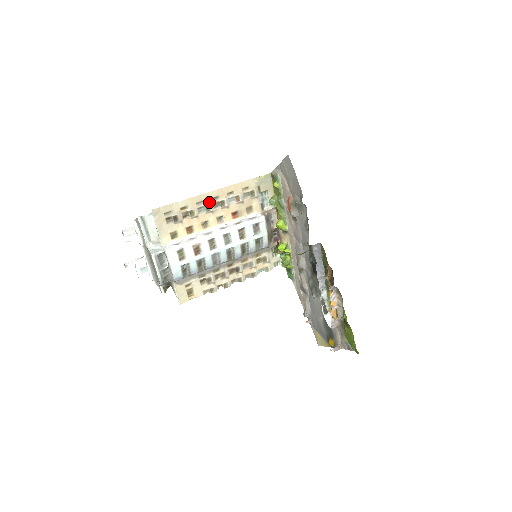
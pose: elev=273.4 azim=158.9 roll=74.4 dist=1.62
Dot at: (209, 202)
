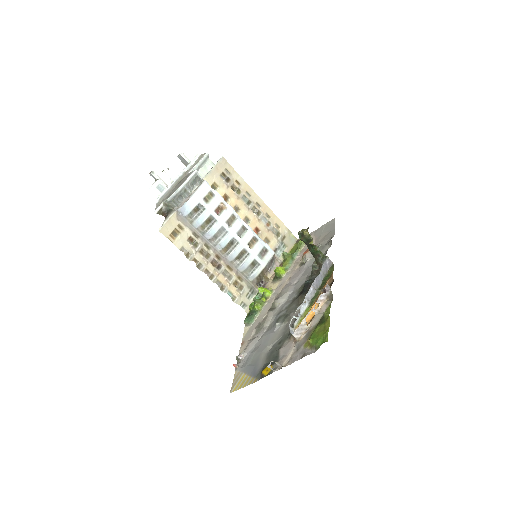
Dot at: (253, 201)
